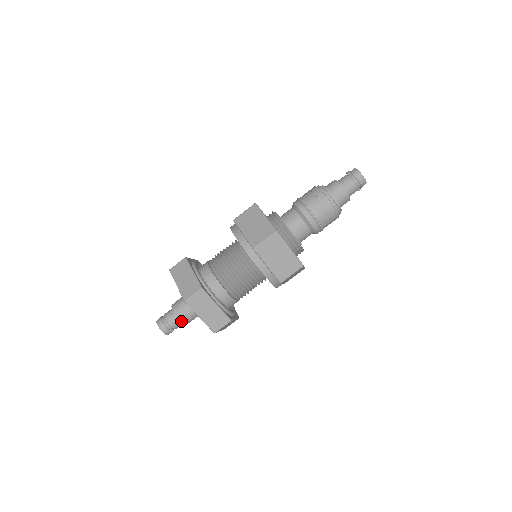
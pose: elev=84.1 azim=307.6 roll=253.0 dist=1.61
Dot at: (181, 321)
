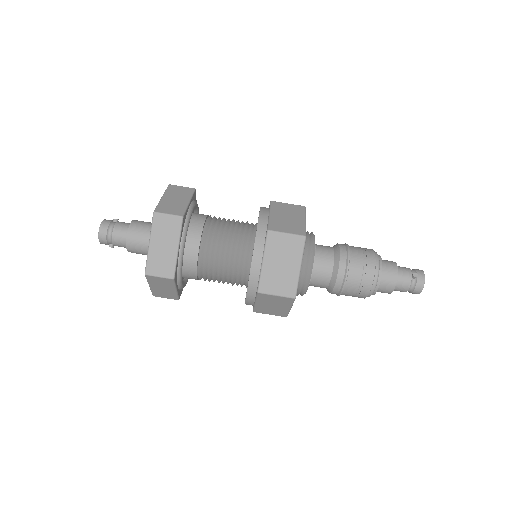
Dot at: (128, 251)
